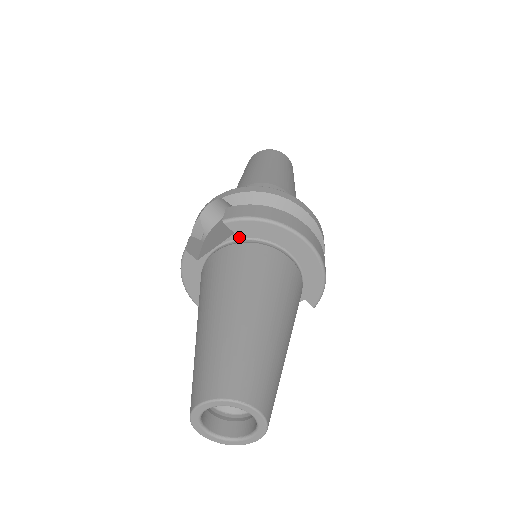
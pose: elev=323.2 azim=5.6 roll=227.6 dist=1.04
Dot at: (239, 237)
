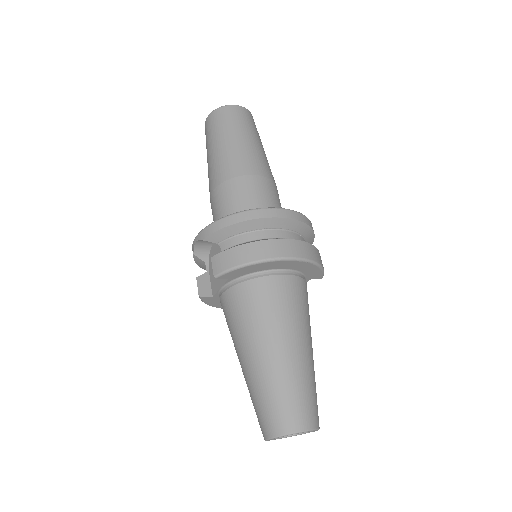
Dot at: (234, 278)
